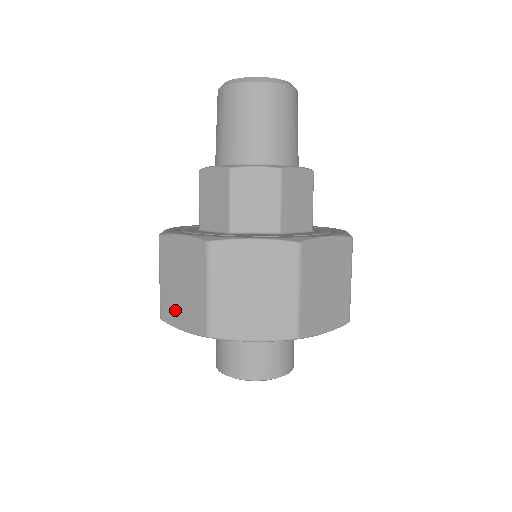
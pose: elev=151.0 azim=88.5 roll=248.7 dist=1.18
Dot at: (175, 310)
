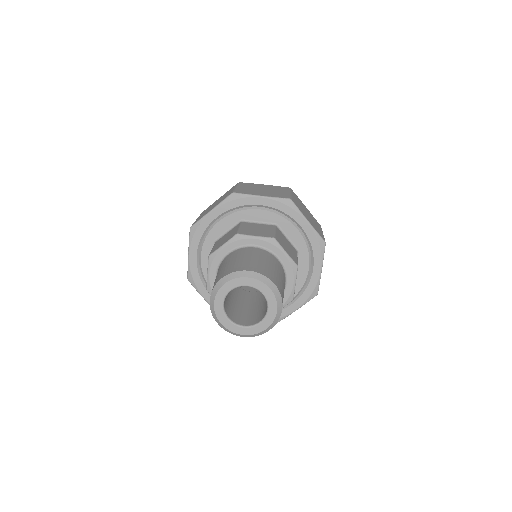
Dot at: occluded
